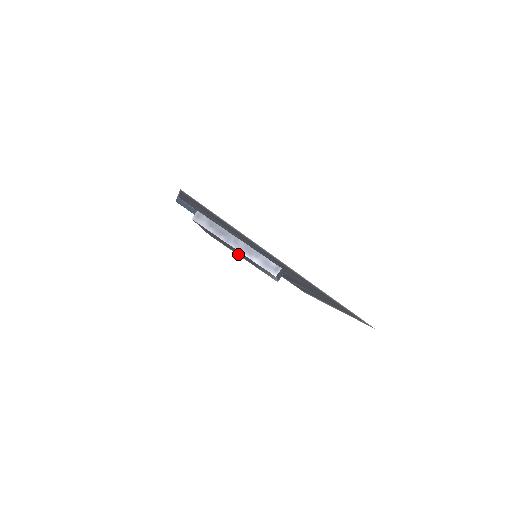
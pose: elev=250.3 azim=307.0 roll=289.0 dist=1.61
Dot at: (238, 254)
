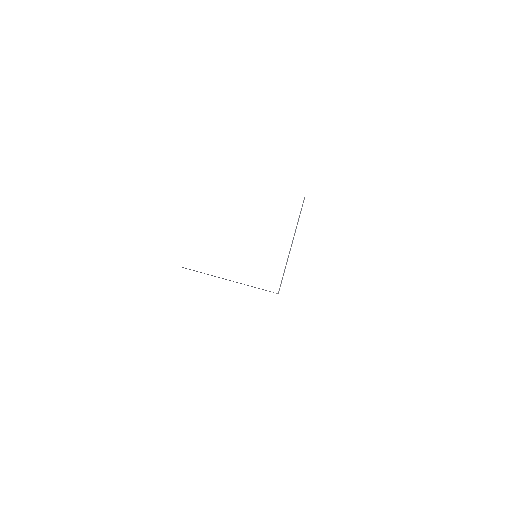
Dot at: occluded
